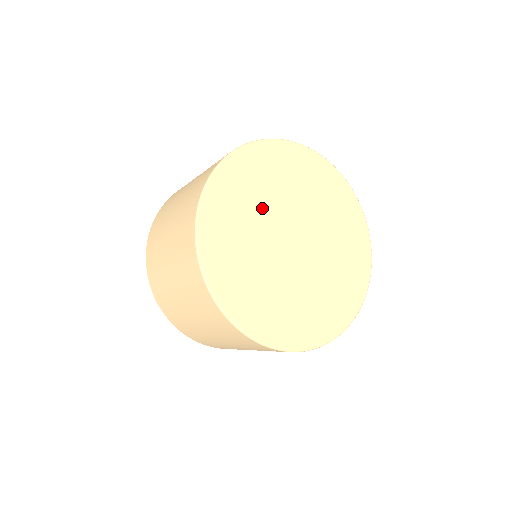
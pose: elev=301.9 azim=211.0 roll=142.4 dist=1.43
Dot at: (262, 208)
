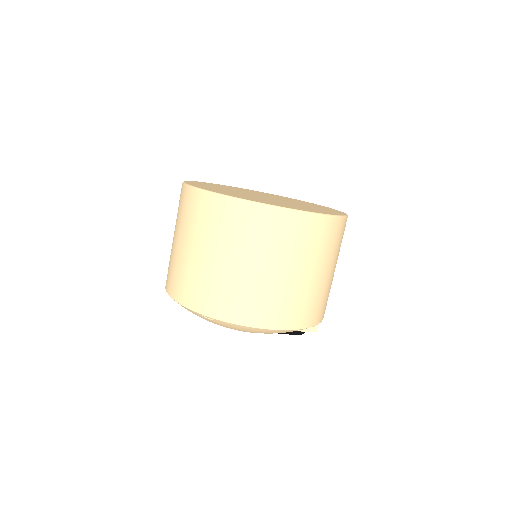
Dot at: (231, 191)
